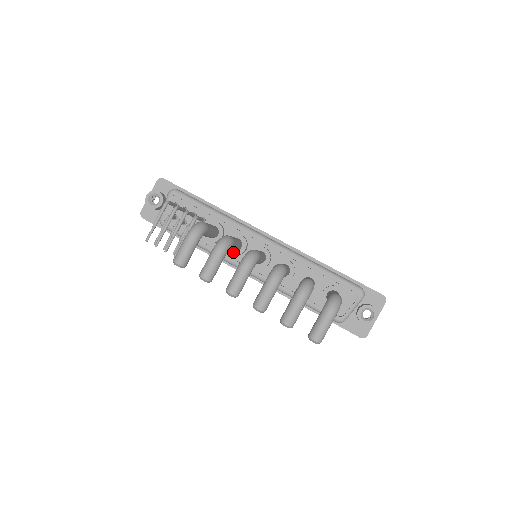
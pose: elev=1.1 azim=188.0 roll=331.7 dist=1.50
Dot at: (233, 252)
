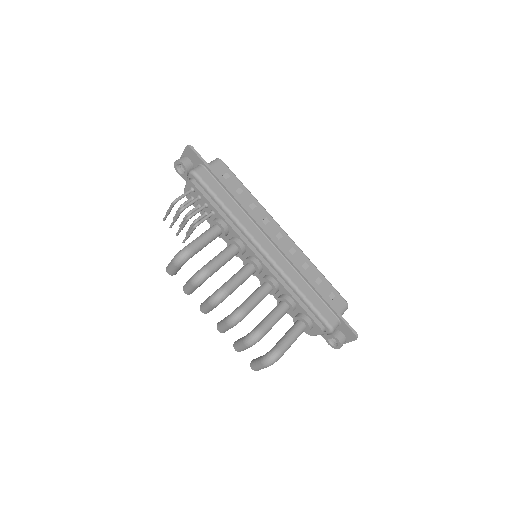
Dot at: occluded
